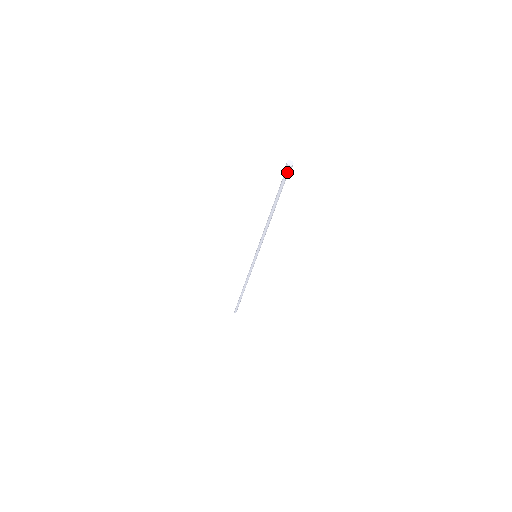
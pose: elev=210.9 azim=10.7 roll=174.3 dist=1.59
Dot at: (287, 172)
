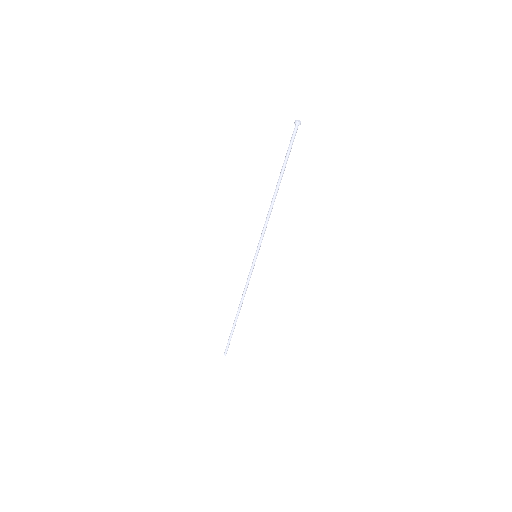
Dot at: (294, 132)
